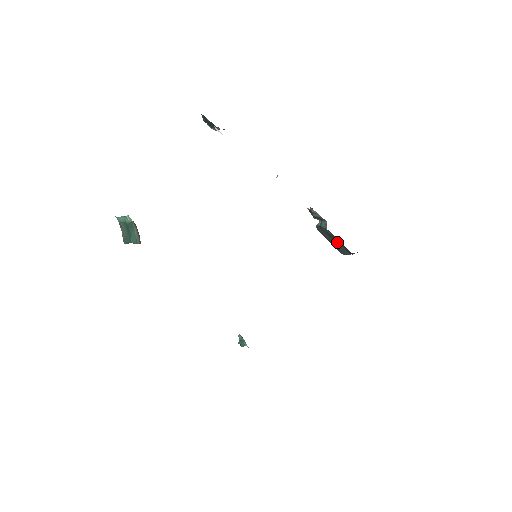
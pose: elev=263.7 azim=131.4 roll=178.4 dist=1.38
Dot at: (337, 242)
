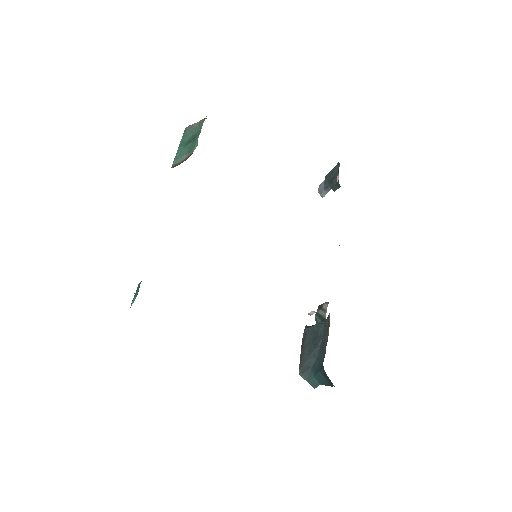
Dot at: (317, 347)
